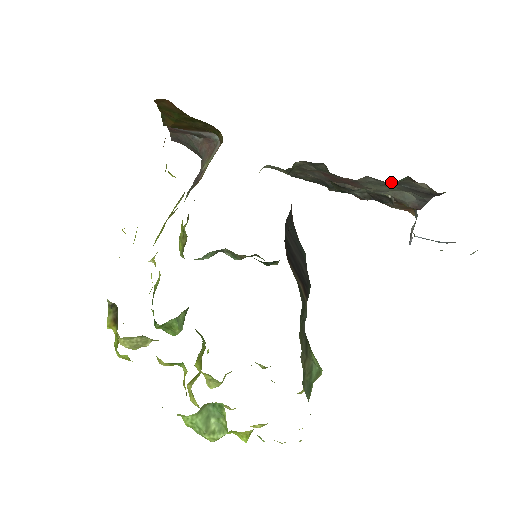
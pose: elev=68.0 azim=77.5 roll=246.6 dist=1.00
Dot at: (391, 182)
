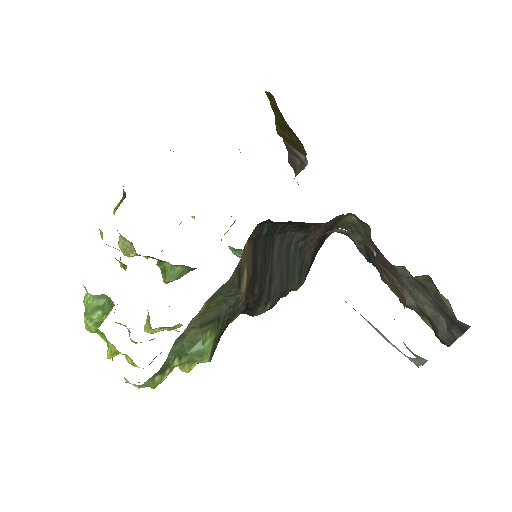
Dot at: (420, 283)
